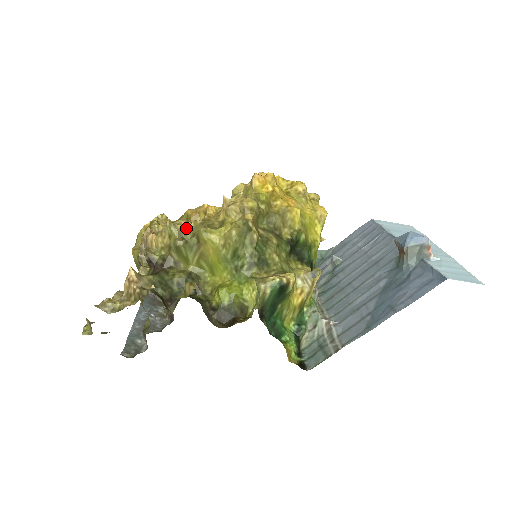
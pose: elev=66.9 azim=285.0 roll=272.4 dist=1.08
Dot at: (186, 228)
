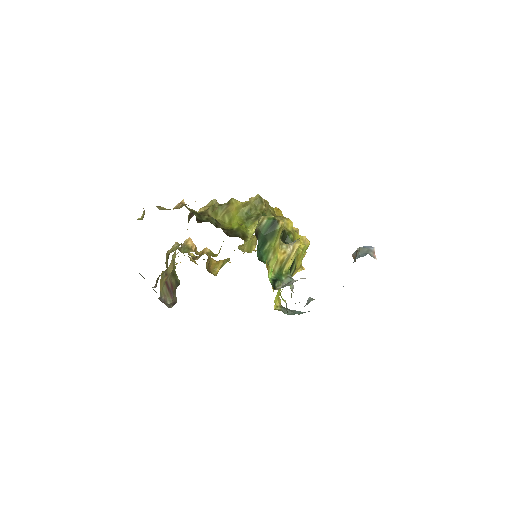
Dot at: occluded
